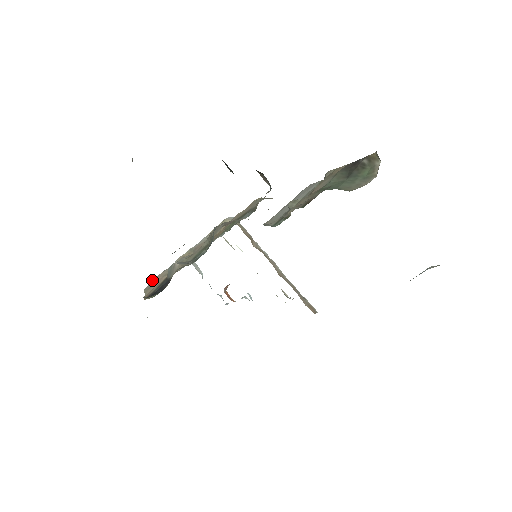
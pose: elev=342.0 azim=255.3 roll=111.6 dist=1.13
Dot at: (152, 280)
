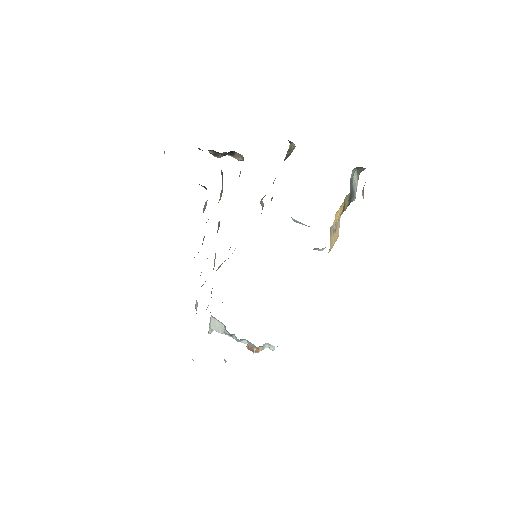
Dot at: occluded
